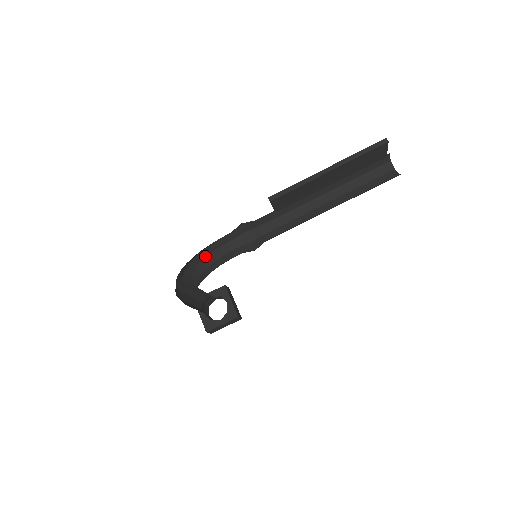
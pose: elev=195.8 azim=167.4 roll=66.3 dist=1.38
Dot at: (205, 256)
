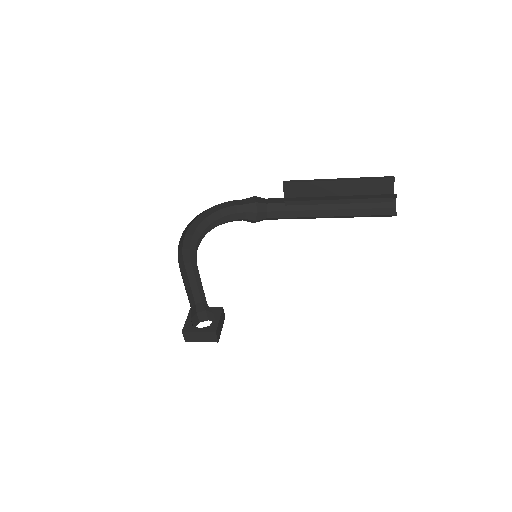
Dot at: (216, 219)
